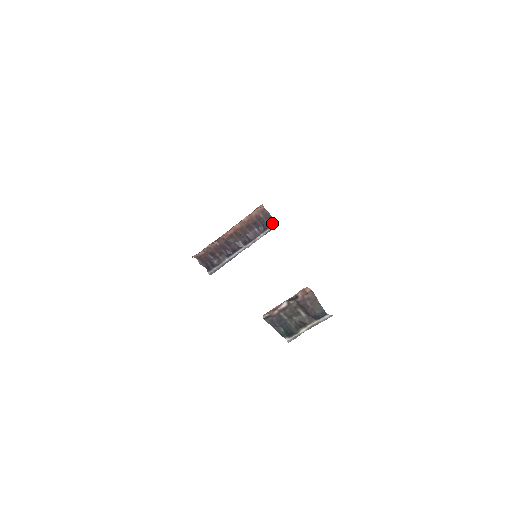
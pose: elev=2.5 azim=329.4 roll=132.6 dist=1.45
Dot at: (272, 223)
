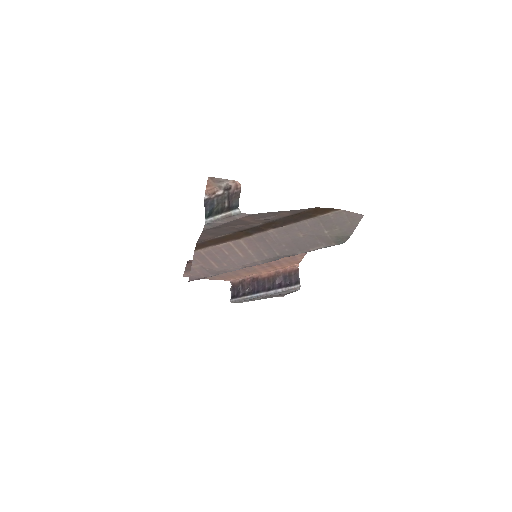
Dot at: (296, 283)
